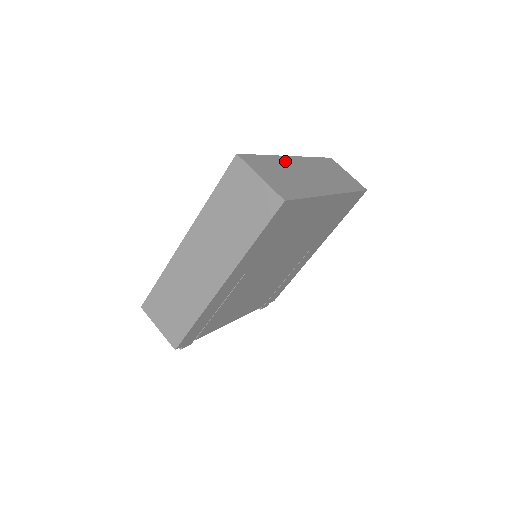
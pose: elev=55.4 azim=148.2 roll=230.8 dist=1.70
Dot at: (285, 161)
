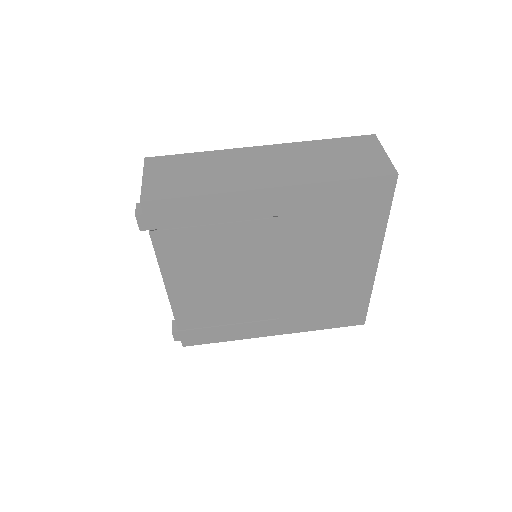
Dot at: occluded
